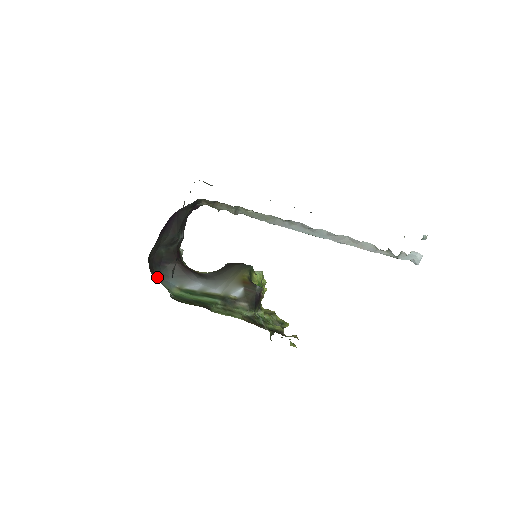
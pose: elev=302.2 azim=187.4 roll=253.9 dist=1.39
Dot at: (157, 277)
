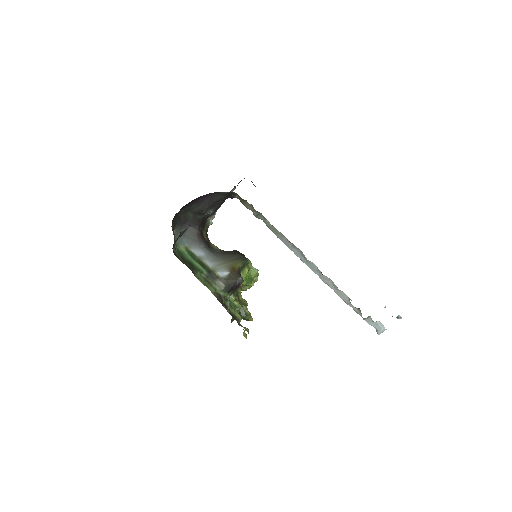
Dot at: (175, 231)
